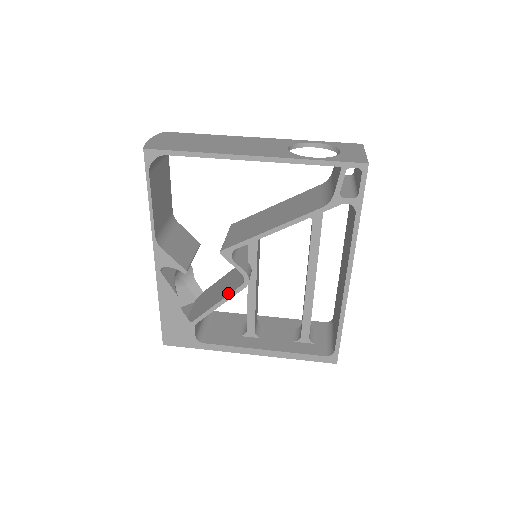
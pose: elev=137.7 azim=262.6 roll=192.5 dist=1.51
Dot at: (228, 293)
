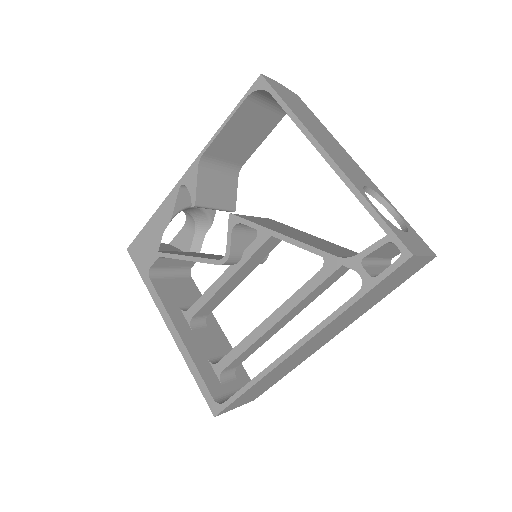
Dot at: (204, 257)
